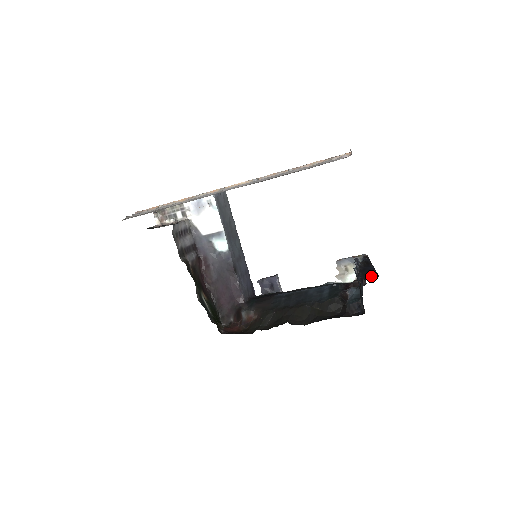
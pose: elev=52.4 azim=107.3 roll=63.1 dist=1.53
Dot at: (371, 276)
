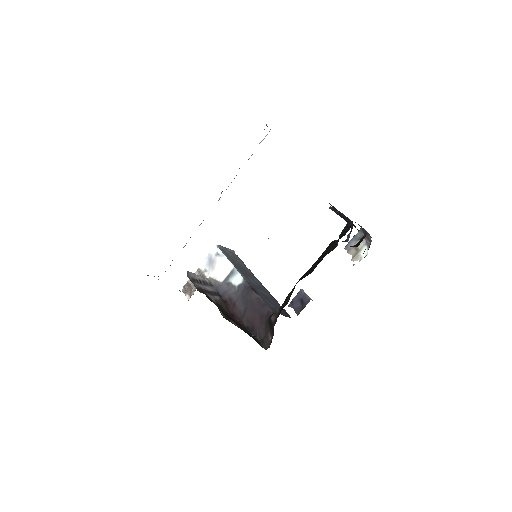
Dot at: occluded
